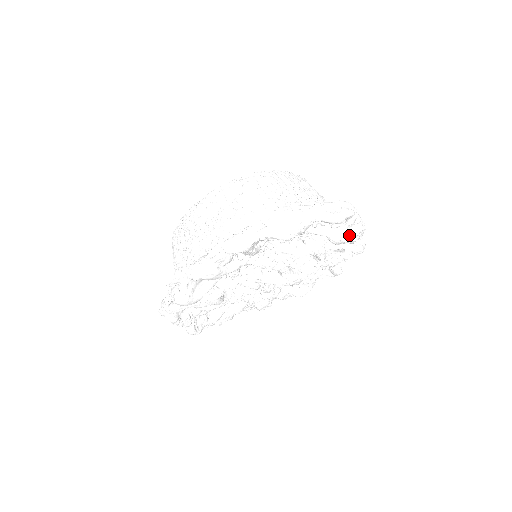
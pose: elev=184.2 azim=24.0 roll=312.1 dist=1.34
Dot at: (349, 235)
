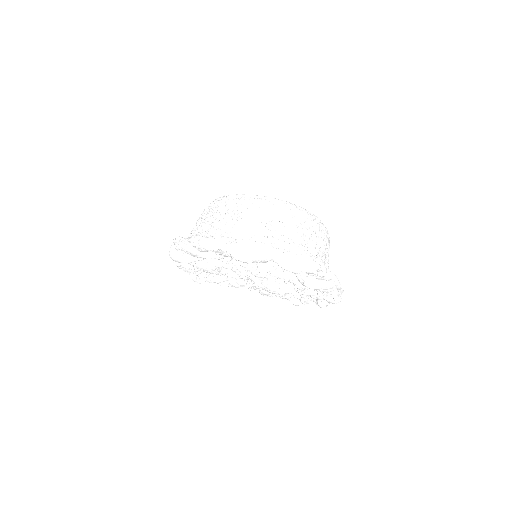
Dot at: (314, 285)
